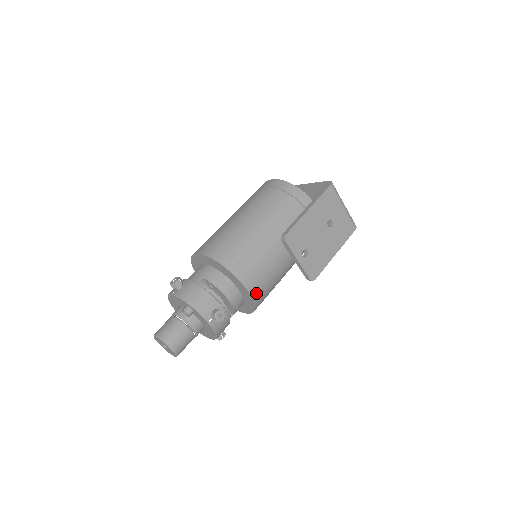
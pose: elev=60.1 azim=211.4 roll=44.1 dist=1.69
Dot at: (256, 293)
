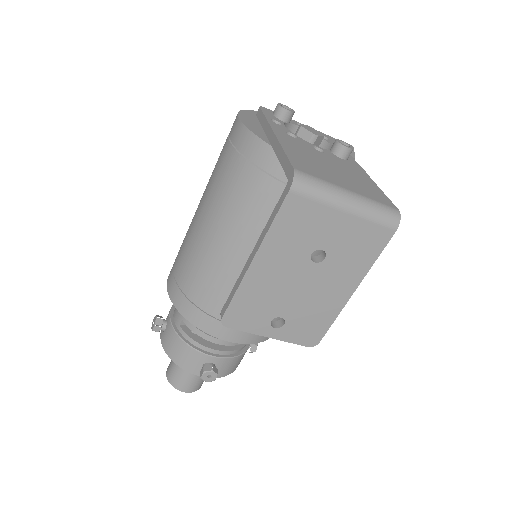
Dot at: (253, 336)
